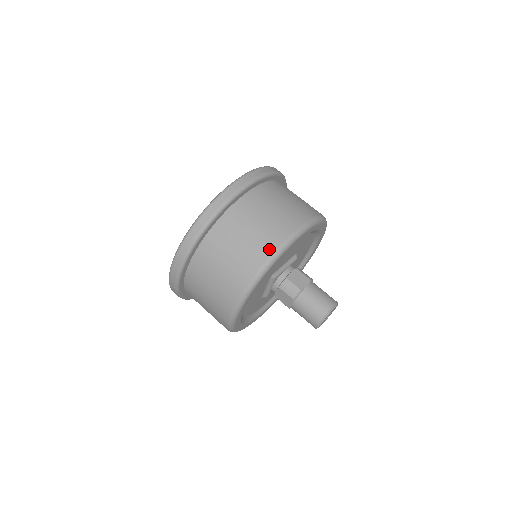
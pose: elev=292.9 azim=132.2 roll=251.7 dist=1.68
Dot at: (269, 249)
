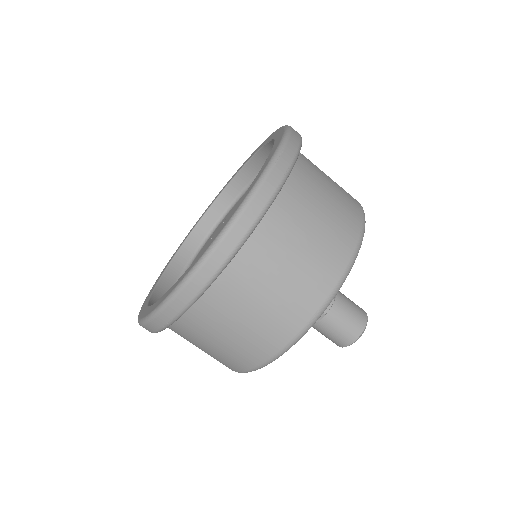
Dot at: (347, 249)
